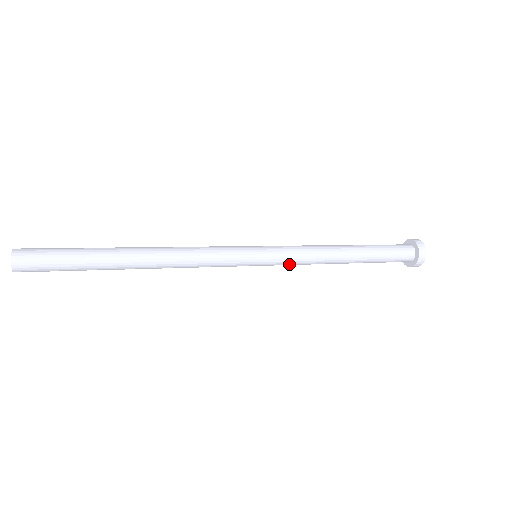
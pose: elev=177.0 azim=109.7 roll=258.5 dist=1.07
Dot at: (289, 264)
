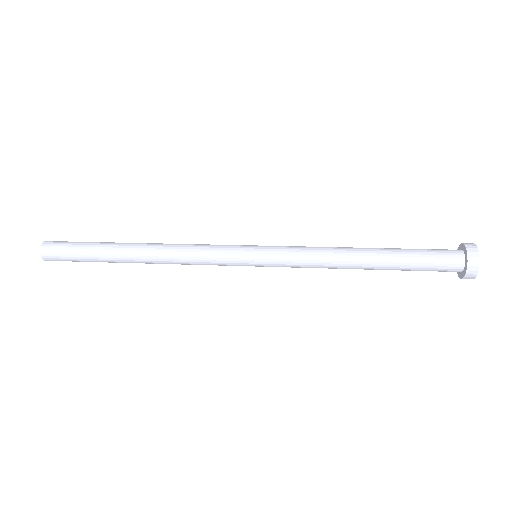
Dot at: (292, 267)
